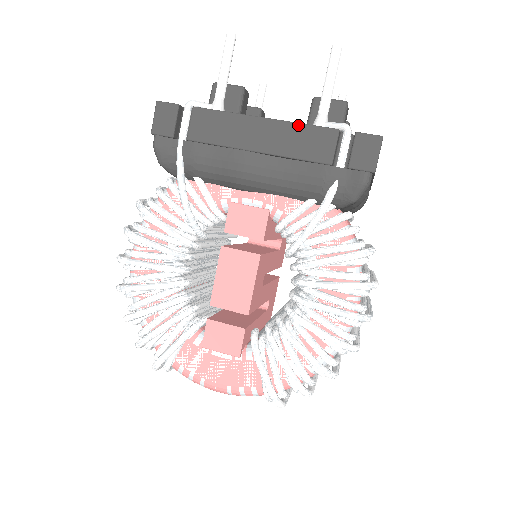
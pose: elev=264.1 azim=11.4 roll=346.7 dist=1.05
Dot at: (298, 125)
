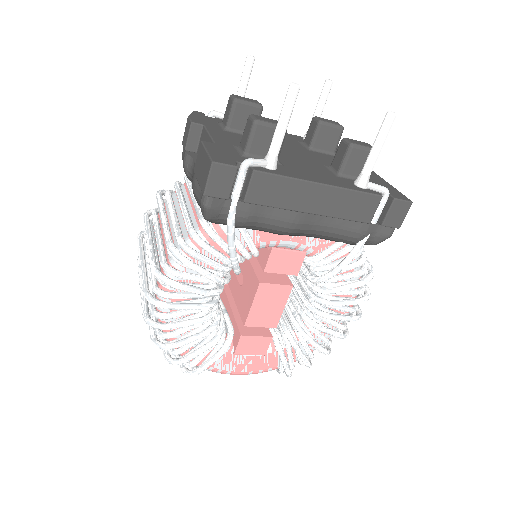
Dot at: (351, 192)
